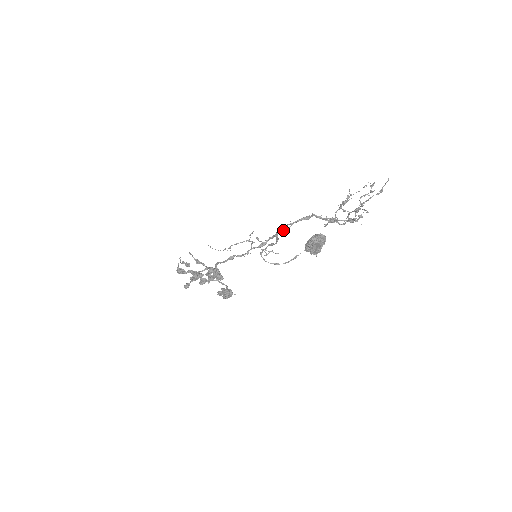
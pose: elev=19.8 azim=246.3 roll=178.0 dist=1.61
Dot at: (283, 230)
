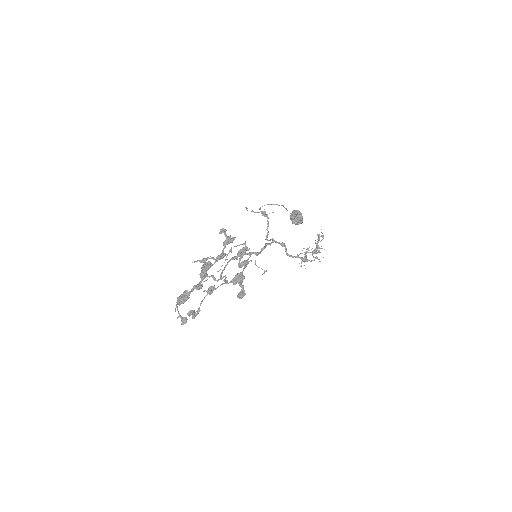
Dot at: (269, 240)
